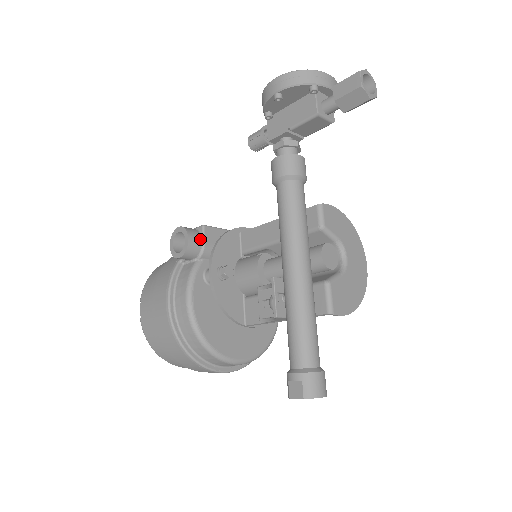
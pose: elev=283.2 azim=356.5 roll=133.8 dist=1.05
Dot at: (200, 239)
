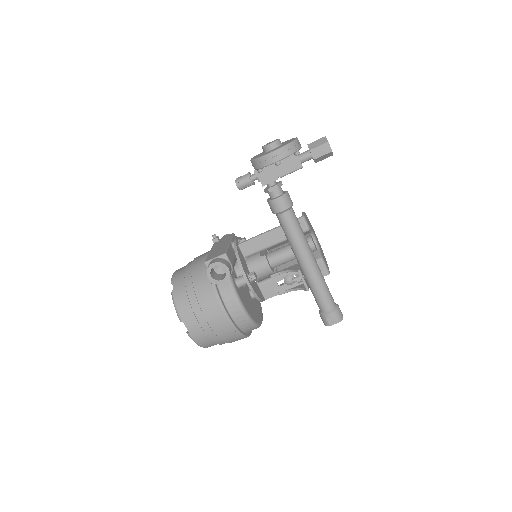
Dot at: (229, 264)
